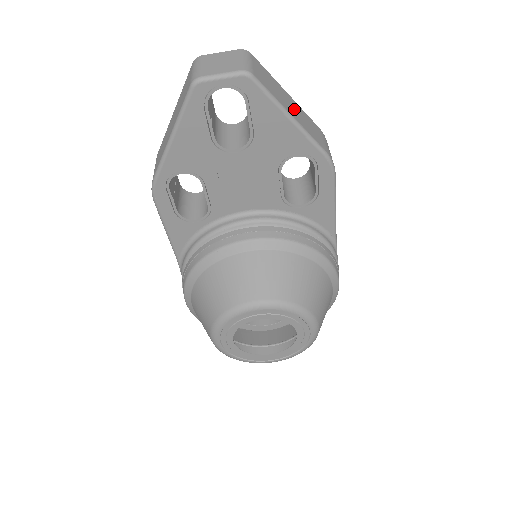
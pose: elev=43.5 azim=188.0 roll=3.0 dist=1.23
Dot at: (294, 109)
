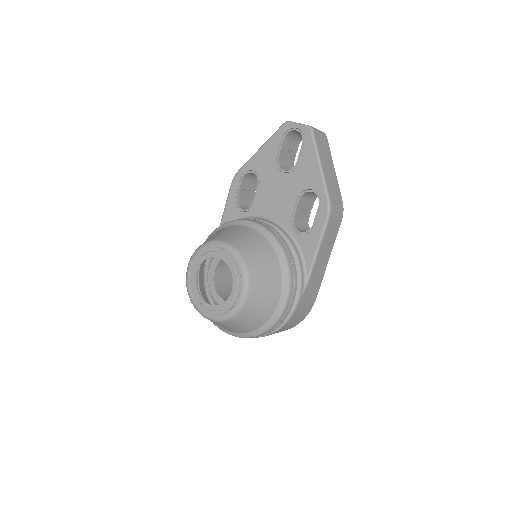
Dot at: (329, 170)
